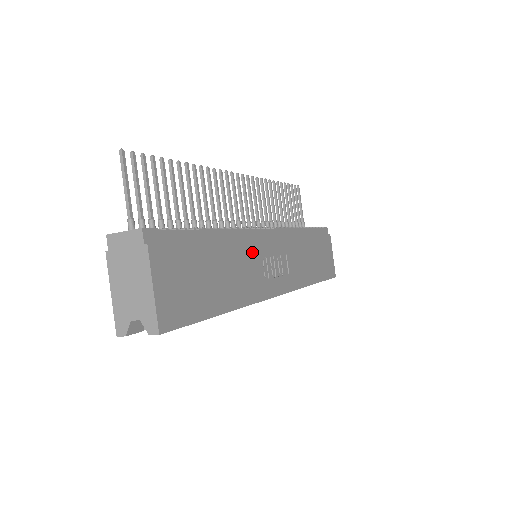
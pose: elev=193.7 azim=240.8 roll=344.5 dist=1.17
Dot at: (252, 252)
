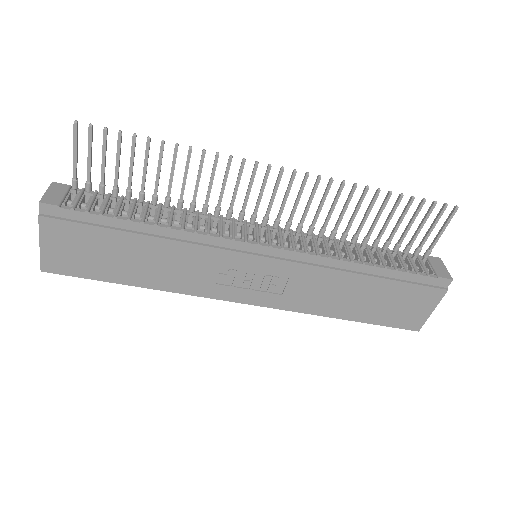
Dot at: (208, 258)
